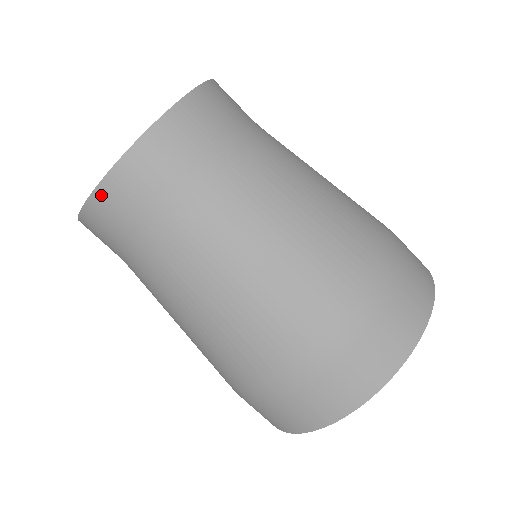
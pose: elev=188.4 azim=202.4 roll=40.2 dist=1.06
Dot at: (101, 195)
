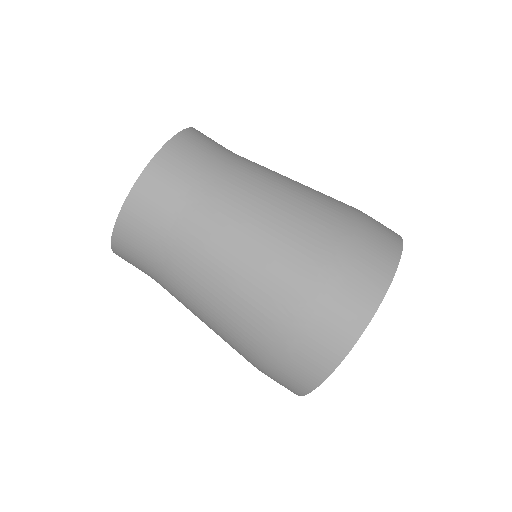
Dot at: (117, 254)
